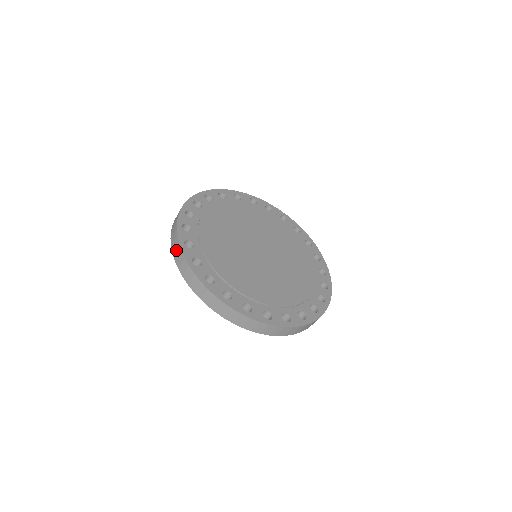
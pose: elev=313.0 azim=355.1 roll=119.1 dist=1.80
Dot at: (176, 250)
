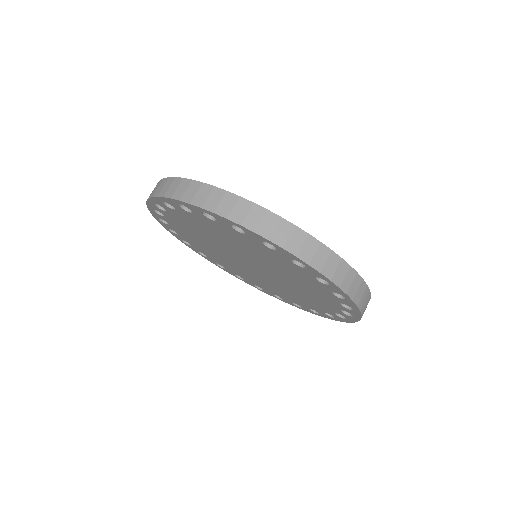
Dot at: (211, 198)
